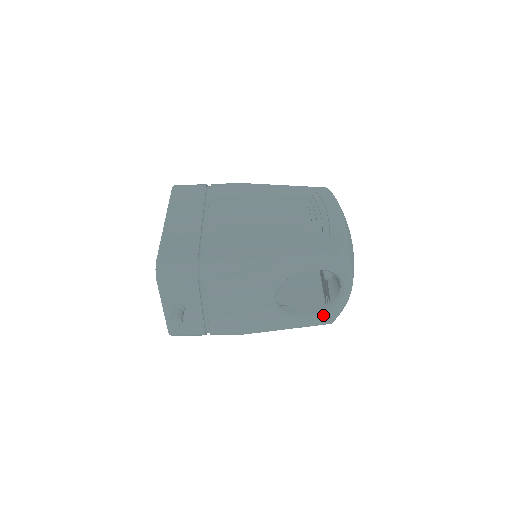
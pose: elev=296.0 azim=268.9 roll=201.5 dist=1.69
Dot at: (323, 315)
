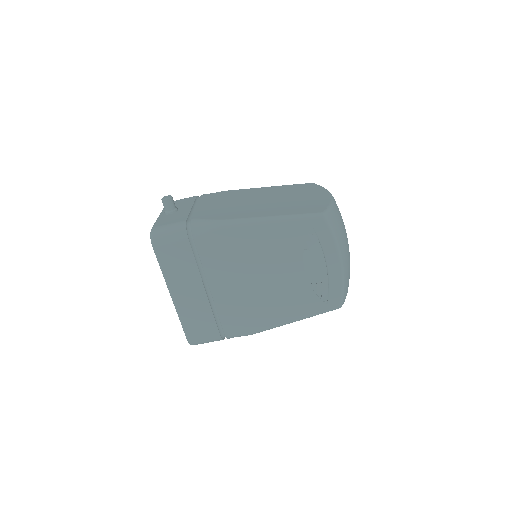
Dot at: occluded
